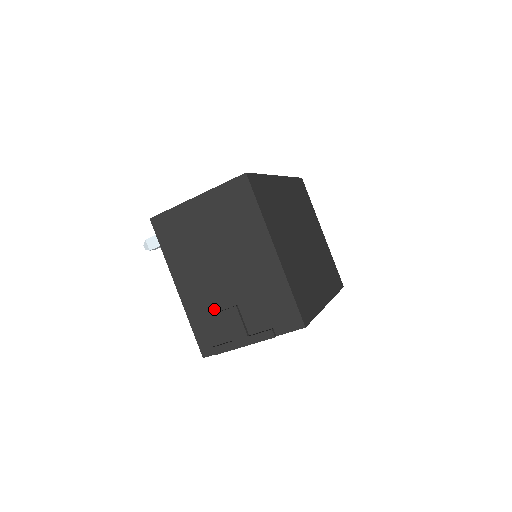
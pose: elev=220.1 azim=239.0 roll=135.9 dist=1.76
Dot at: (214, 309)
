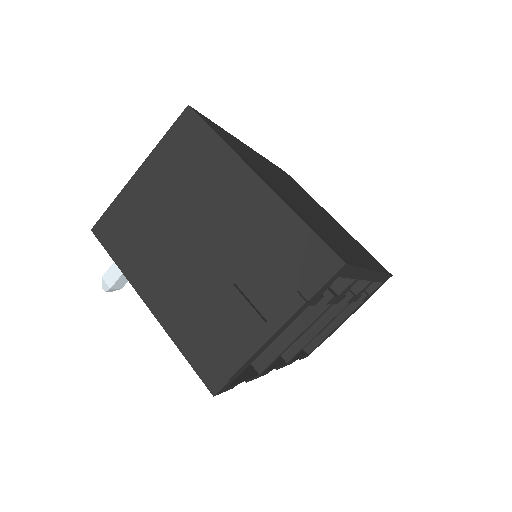
Dot at: (205, 308)
